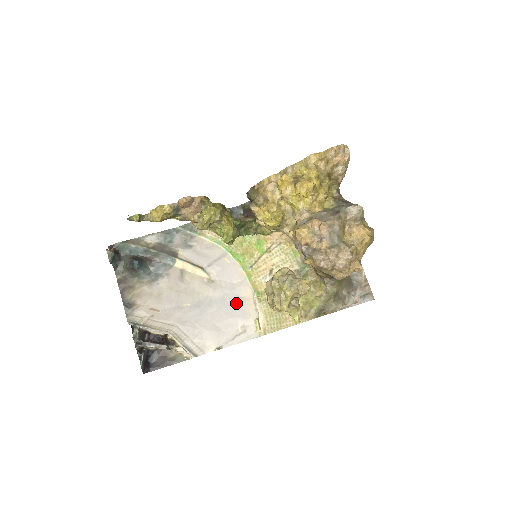
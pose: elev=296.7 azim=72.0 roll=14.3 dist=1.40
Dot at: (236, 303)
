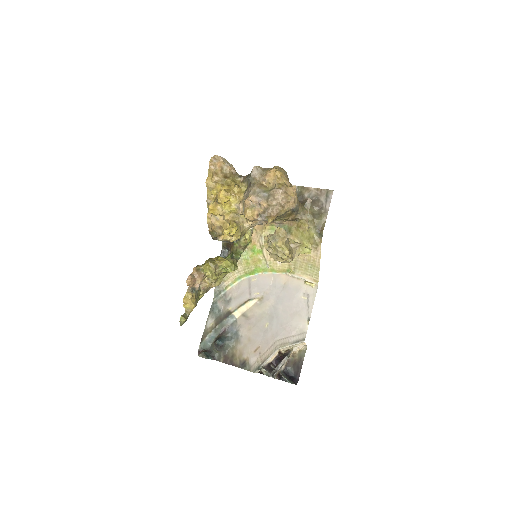
Dot at: (286, 290)
